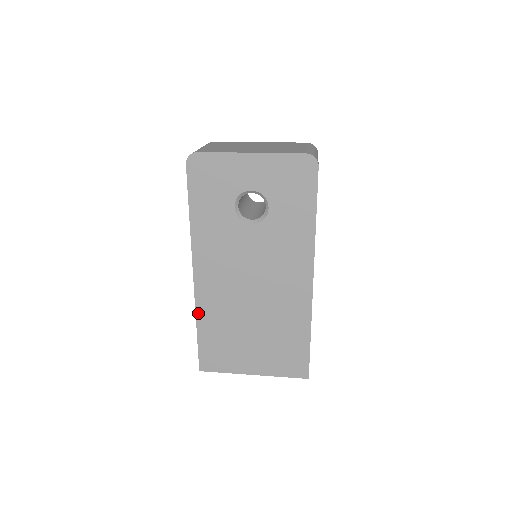
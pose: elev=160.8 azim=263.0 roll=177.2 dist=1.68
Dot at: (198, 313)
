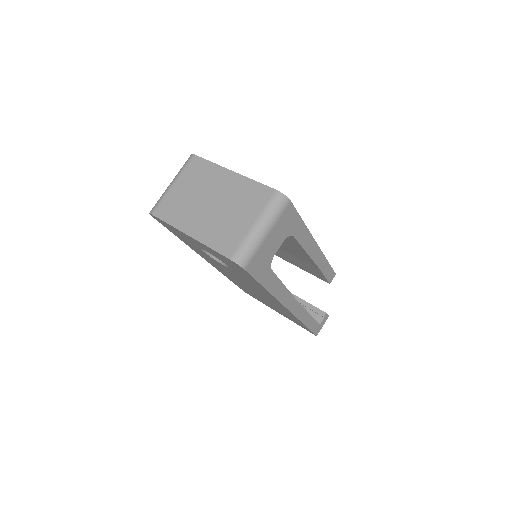
Dot at: occluded
